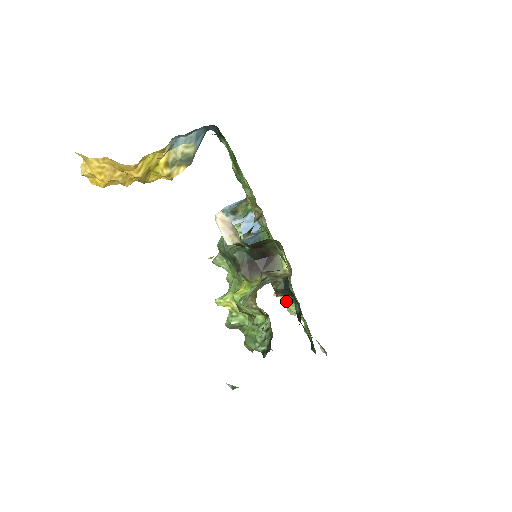
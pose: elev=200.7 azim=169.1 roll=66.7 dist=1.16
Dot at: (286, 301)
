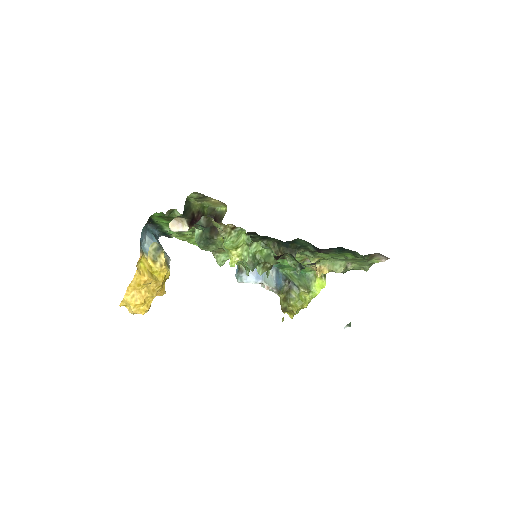
Dot at: (329, 271)
